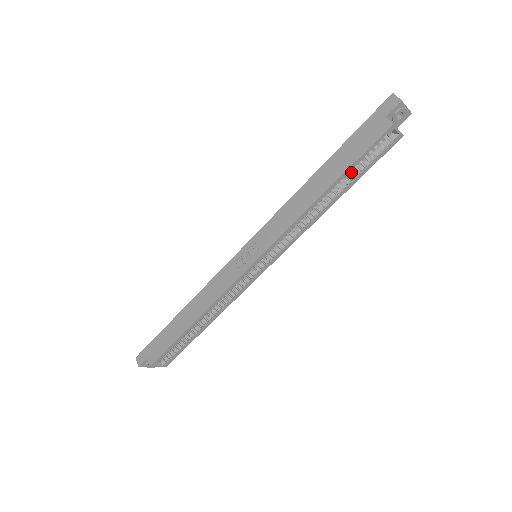
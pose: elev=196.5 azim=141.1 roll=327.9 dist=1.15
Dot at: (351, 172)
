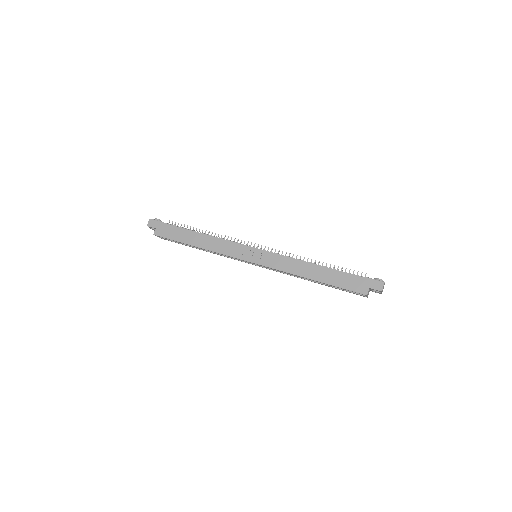
Dot at: occluded
